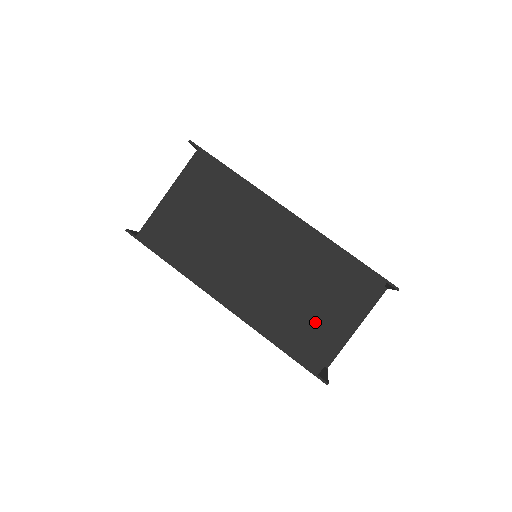
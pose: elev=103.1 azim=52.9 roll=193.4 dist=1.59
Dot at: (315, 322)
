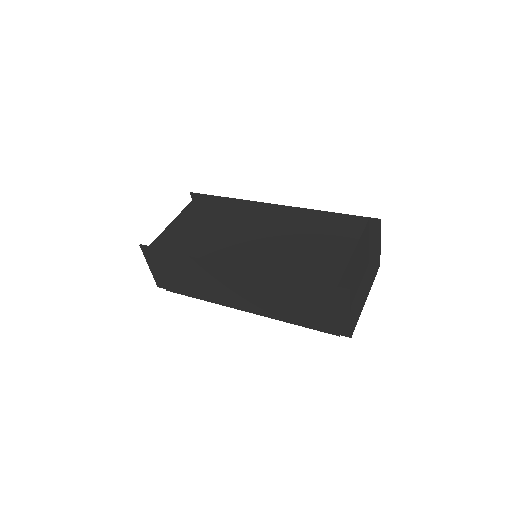
Dot at: (320, 254)
